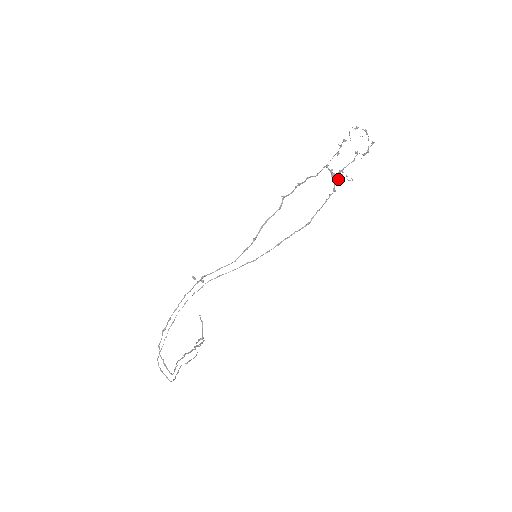
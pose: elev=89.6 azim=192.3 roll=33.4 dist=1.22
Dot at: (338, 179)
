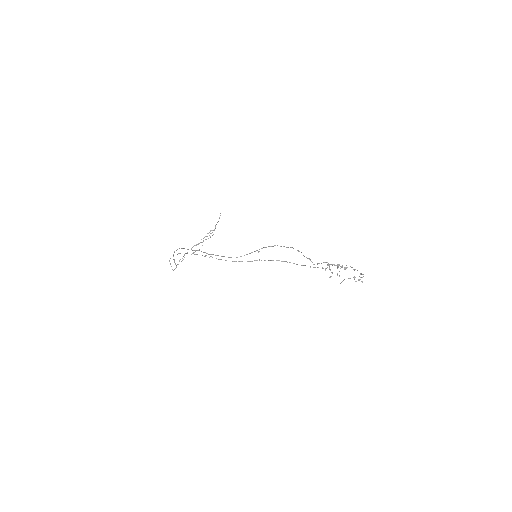
Dot at: occluded
